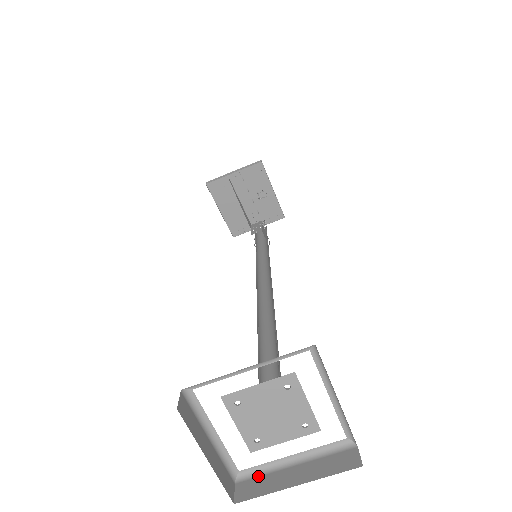
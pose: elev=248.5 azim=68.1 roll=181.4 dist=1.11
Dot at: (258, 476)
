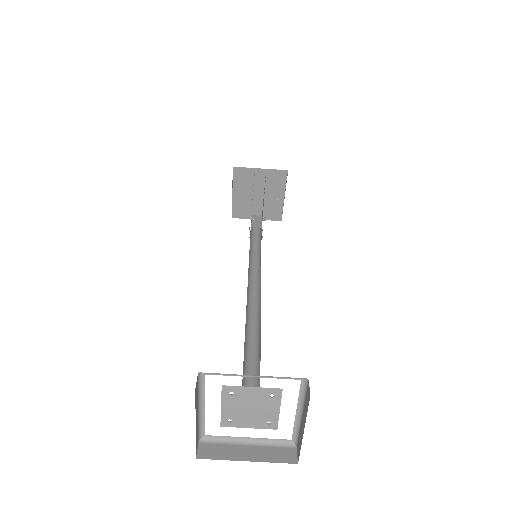
Dot at: (218, 443)
